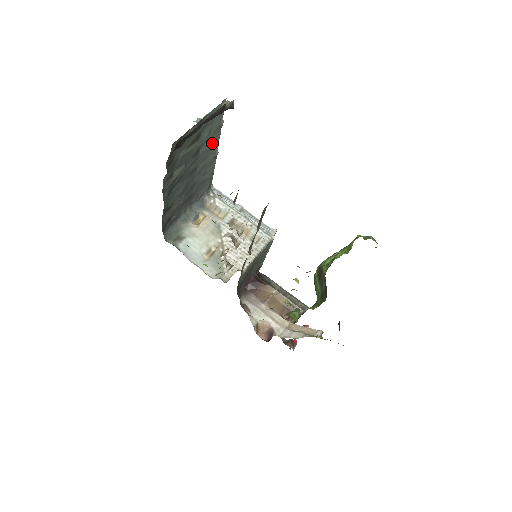
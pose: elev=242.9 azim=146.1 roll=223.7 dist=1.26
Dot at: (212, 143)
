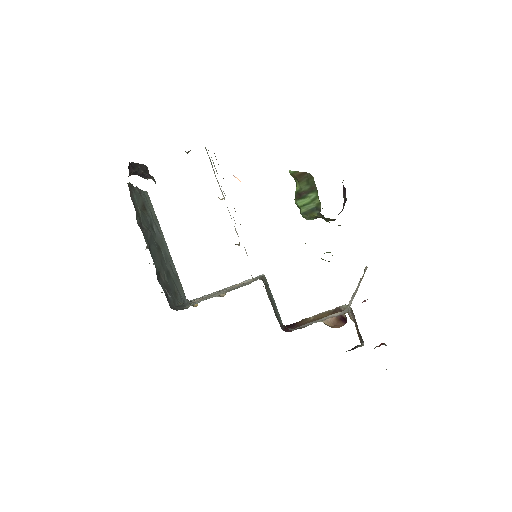
Dot at: (160, 233)
